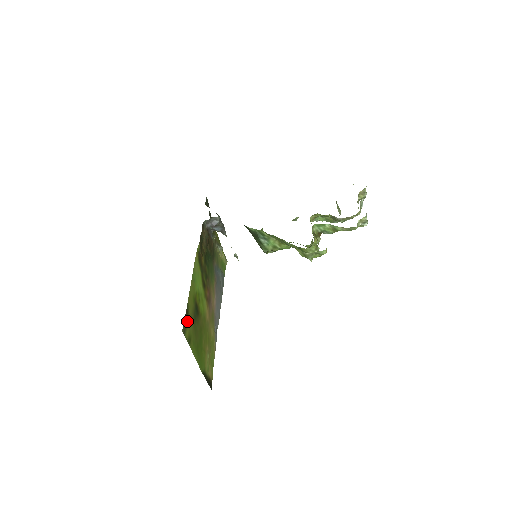
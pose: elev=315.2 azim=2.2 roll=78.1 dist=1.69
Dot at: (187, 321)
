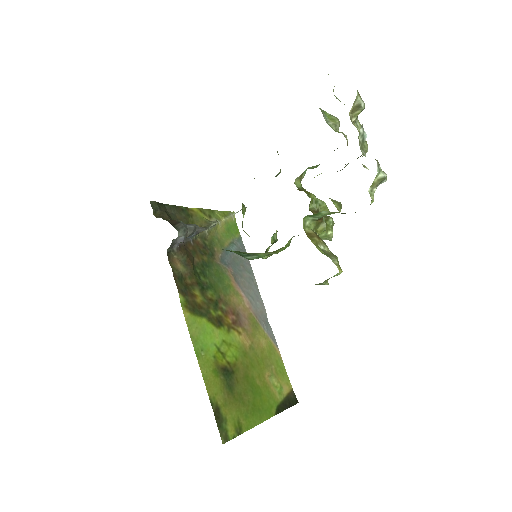
Dot at: (222, 418)
